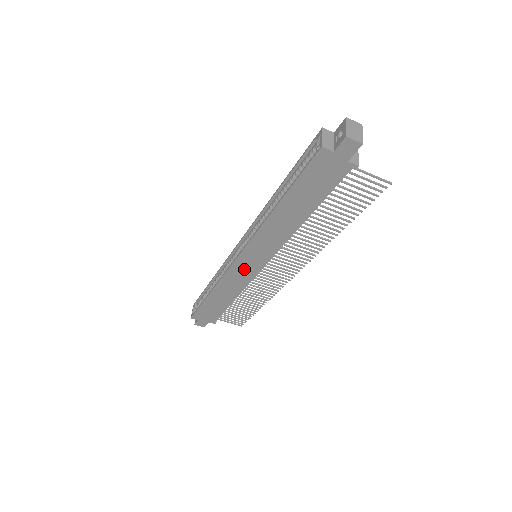
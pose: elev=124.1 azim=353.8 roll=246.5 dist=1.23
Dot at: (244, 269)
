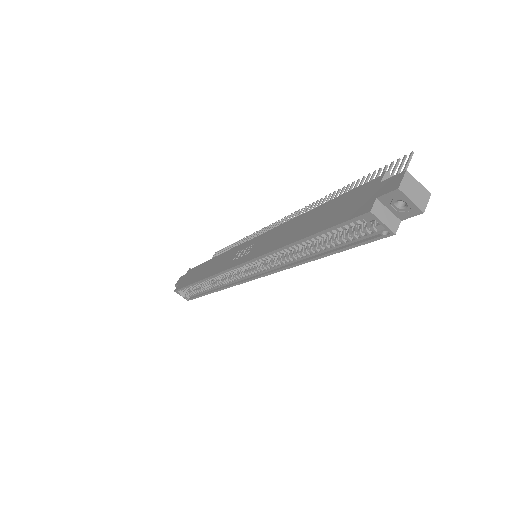
Dot at: occluded
